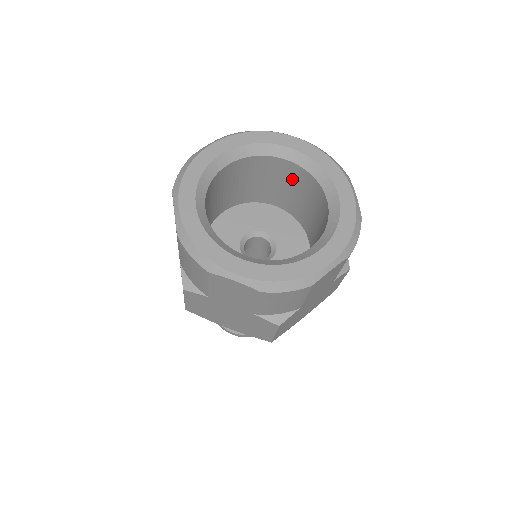
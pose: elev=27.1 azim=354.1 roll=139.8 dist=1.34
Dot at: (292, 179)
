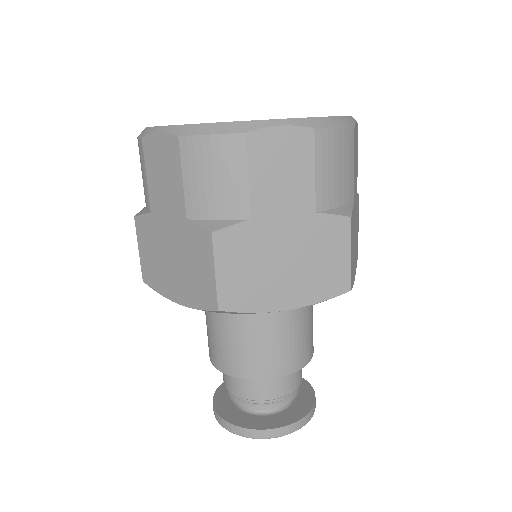
Dot at: occluded
